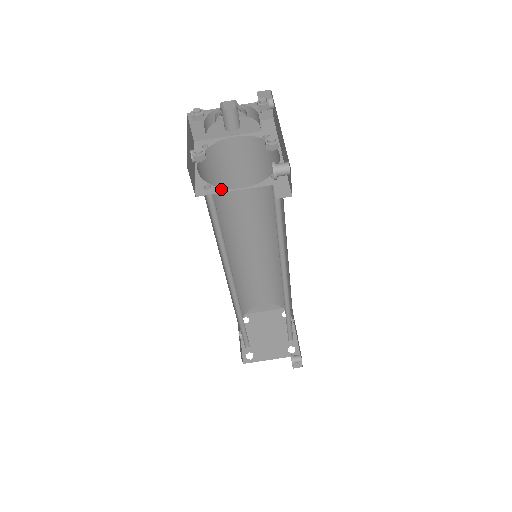
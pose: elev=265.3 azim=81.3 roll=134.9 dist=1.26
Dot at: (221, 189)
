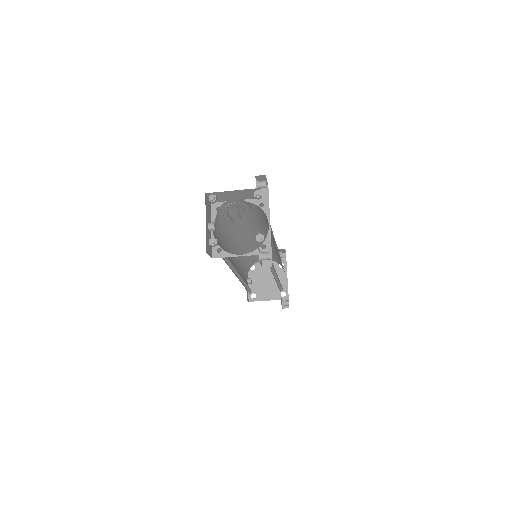
Dot at: (228, 254)
